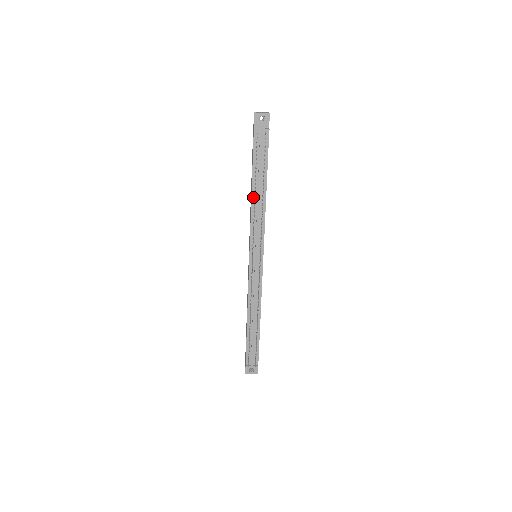
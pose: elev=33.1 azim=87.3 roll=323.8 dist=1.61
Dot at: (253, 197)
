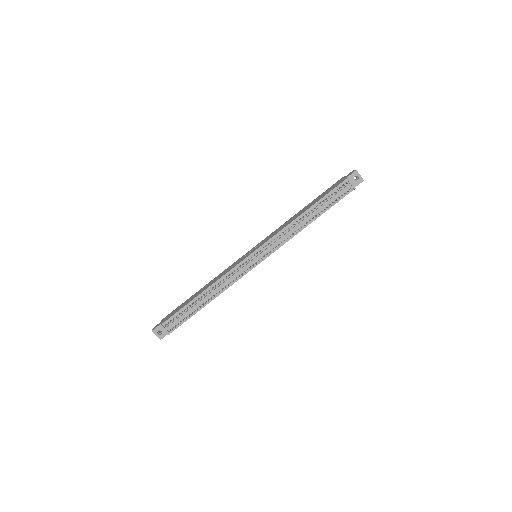
Dot at: (301, 217)
